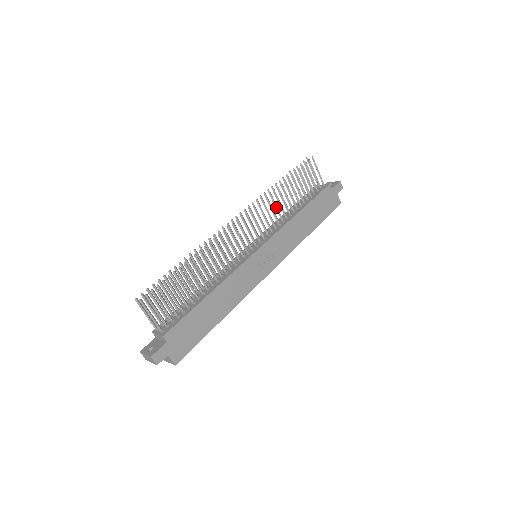
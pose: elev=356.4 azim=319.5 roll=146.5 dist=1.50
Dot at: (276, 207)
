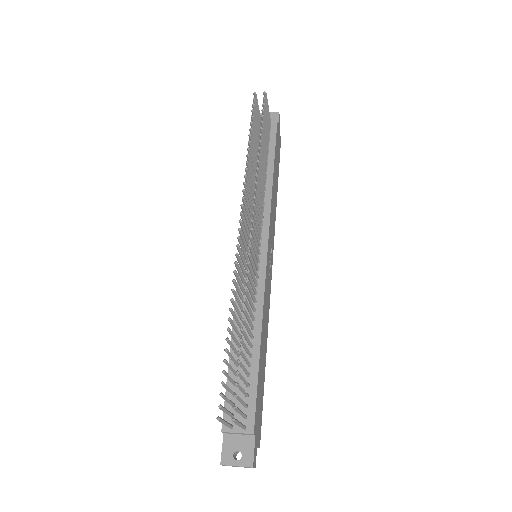
Dot at: (261, 183)
